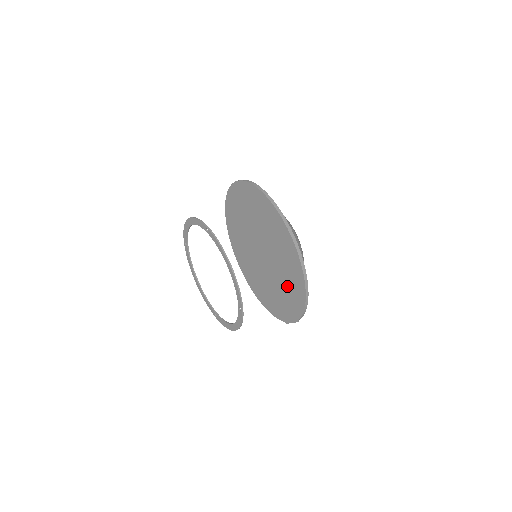
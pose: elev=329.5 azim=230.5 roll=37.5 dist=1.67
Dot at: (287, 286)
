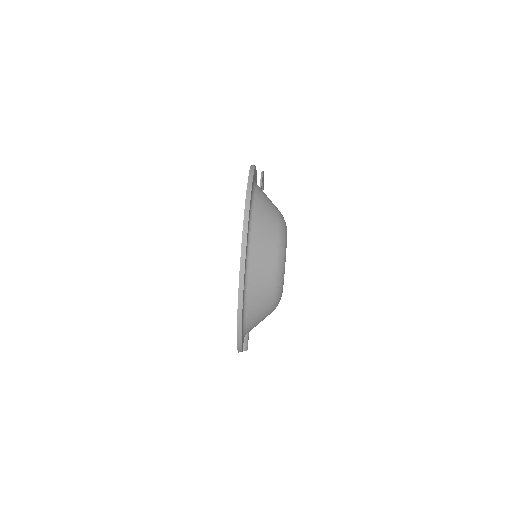
Dot at: occluded
